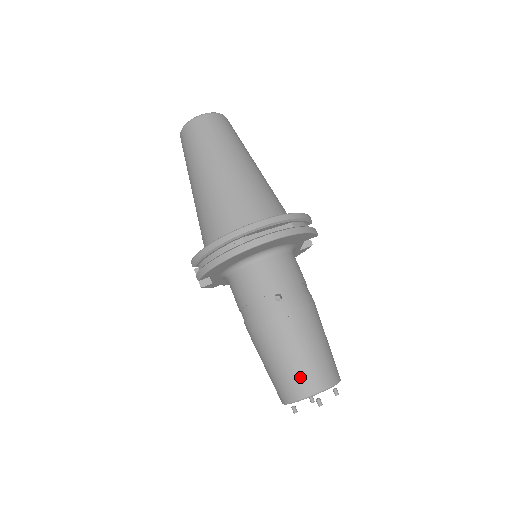
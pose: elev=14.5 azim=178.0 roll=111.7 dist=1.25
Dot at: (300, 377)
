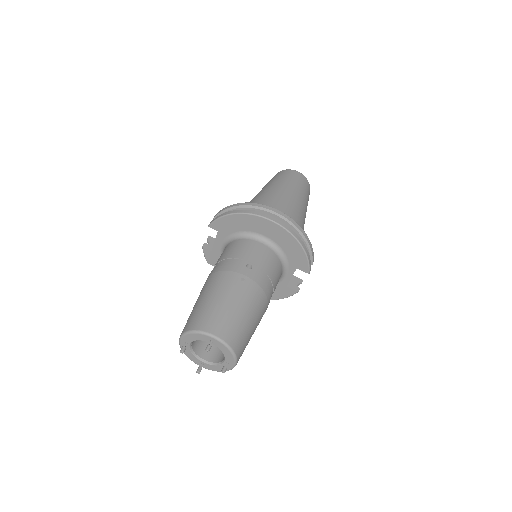
Dot at: (214, 317)
